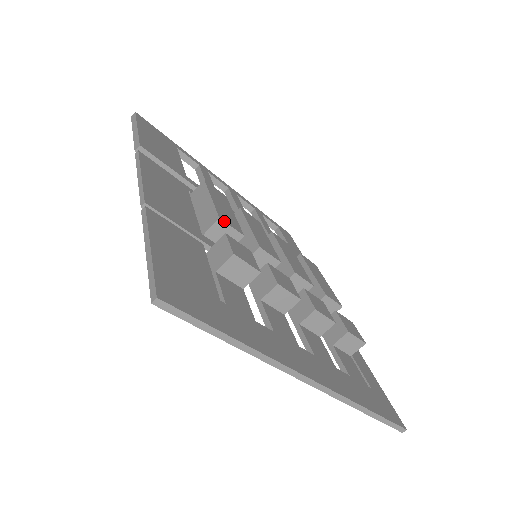
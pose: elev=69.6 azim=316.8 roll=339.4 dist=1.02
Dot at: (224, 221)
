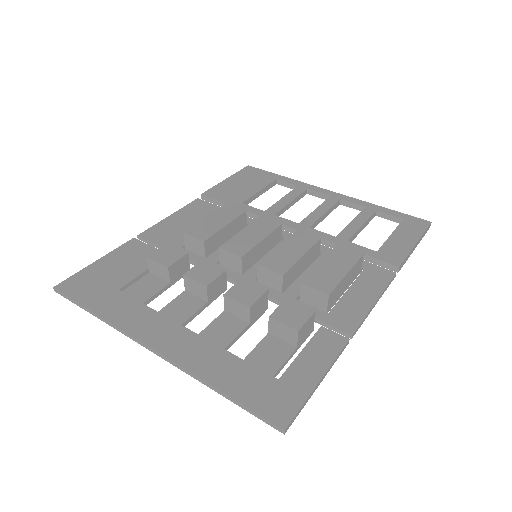
Dot at: (187, 234)
